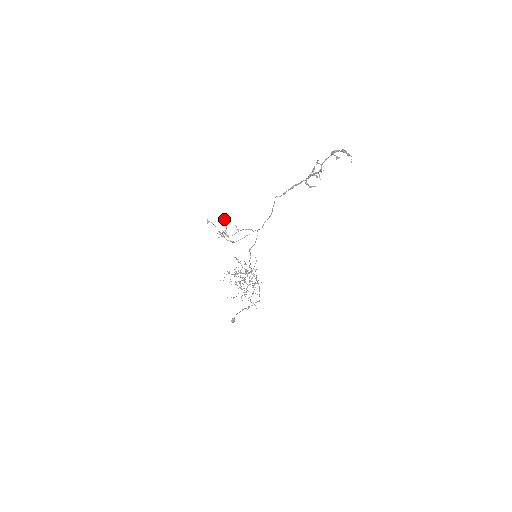
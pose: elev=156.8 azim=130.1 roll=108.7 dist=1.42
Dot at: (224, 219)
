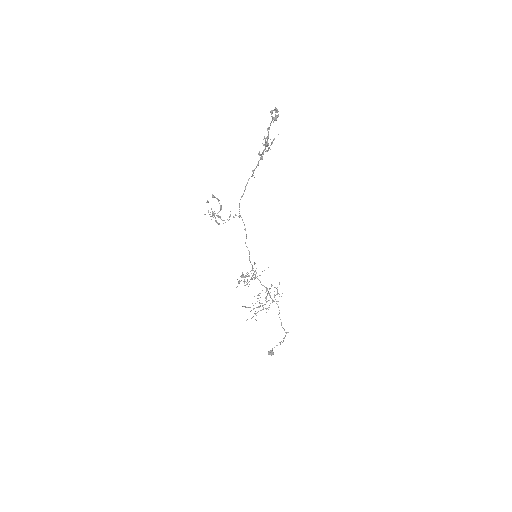
Dot at: (213, 197)
